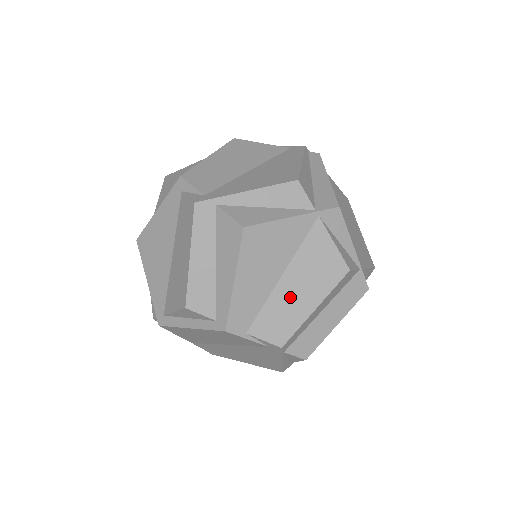
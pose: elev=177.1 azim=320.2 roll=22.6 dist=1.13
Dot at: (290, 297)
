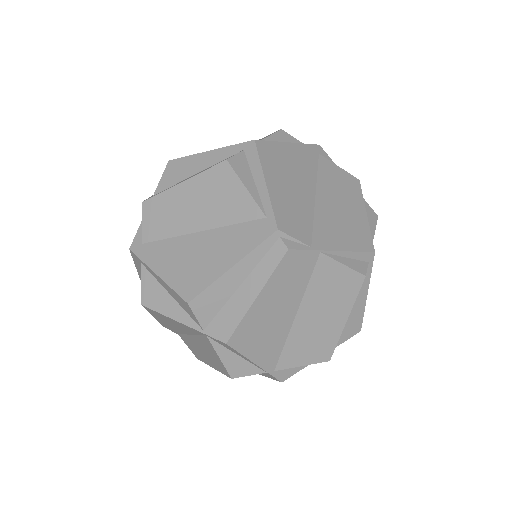
Dot at: (197, 347)
